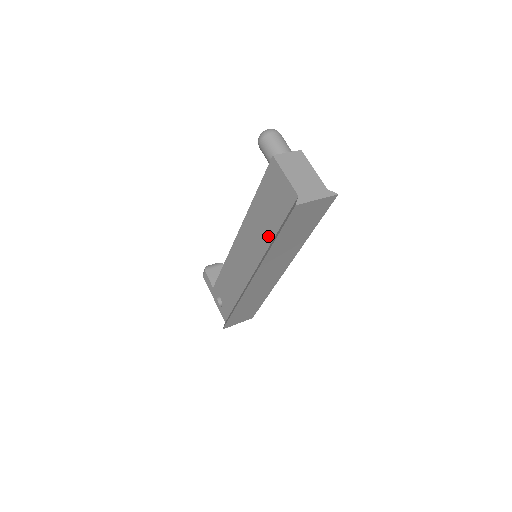
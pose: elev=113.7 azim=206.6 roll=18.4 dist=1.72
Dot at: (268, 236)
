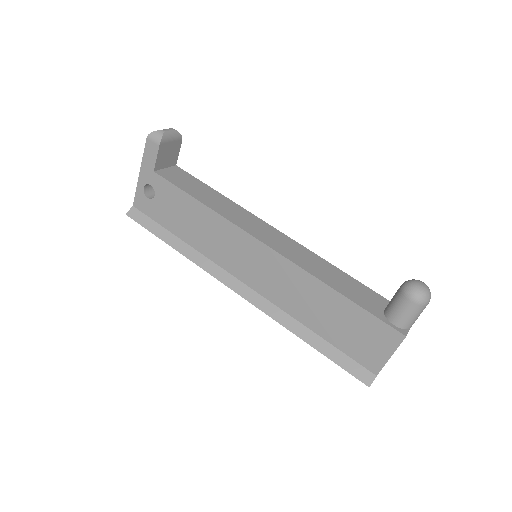
Dot at: (306, 318)
